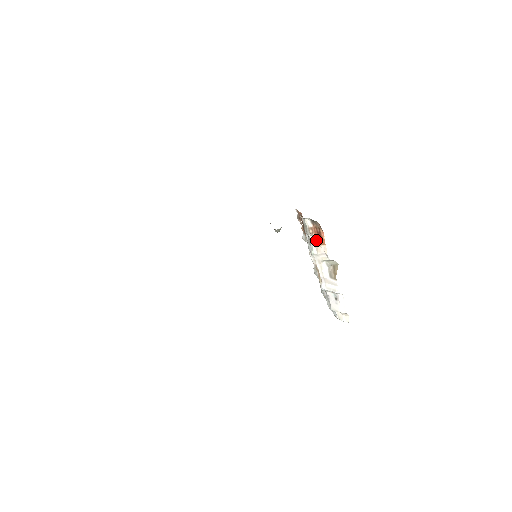
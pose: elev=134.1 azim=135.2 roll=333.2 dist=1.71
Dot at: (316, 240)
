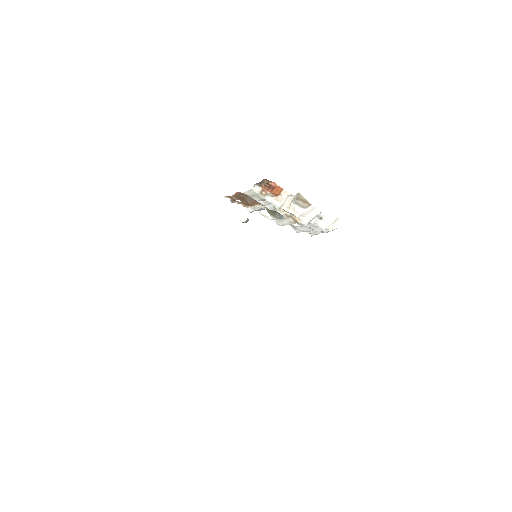
Dot at: (273, 194)
